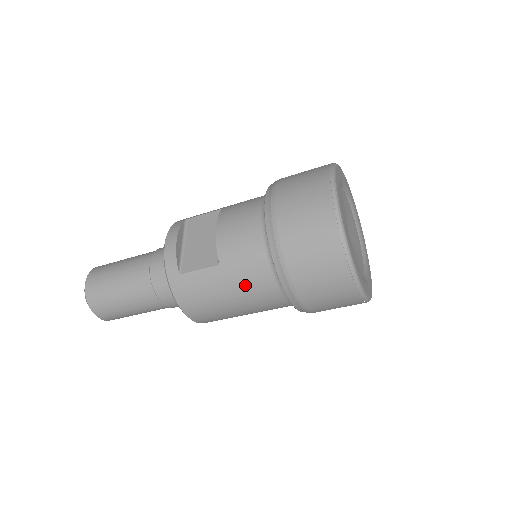
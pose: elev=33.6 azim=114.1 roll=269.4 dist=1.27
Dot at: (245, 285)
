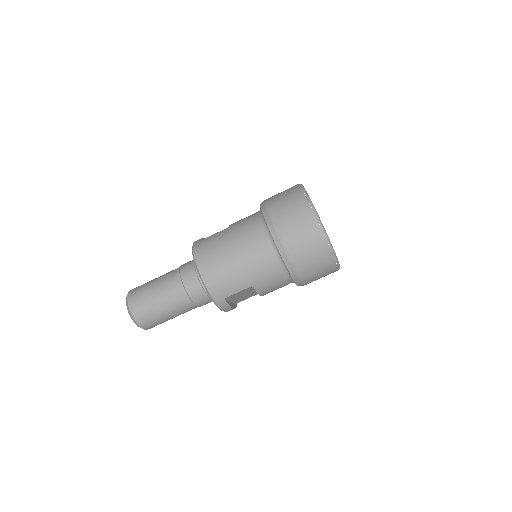
Dot at: (242, 230)
